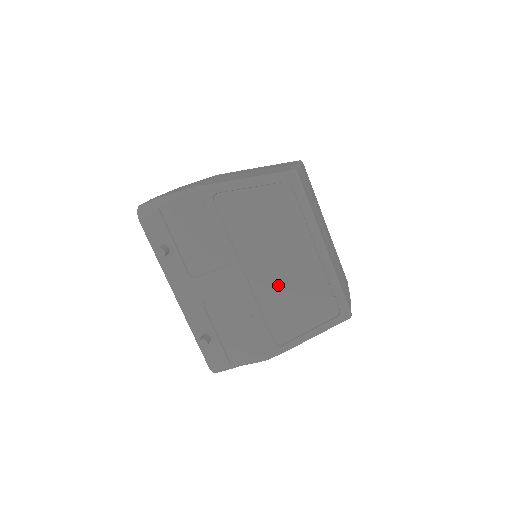
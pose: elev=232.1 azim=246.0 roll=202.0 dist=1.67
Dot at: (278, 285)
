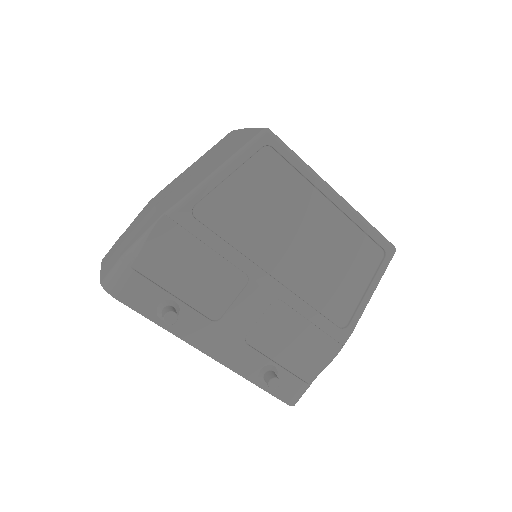
Dot at: (312, 266)
